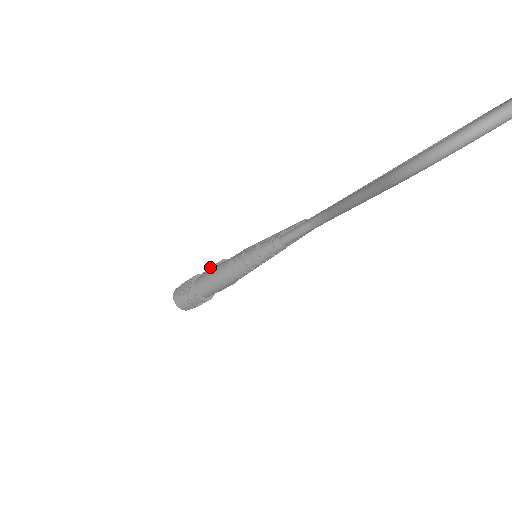
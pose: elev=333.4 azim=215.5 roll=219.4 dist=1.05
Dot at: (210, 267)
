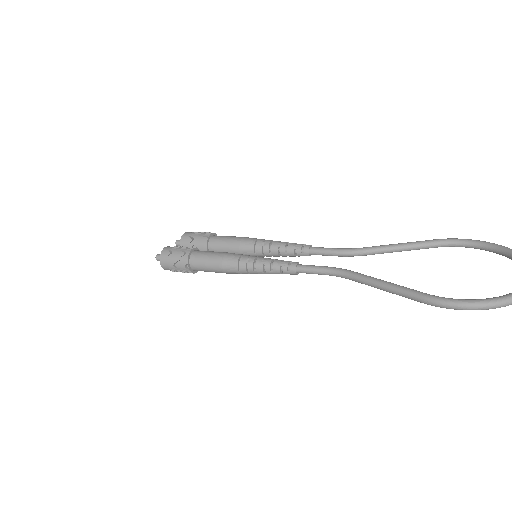
Dot at: (196, 234)
